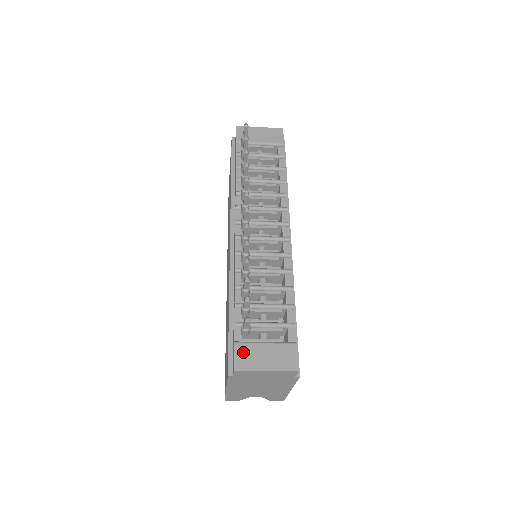
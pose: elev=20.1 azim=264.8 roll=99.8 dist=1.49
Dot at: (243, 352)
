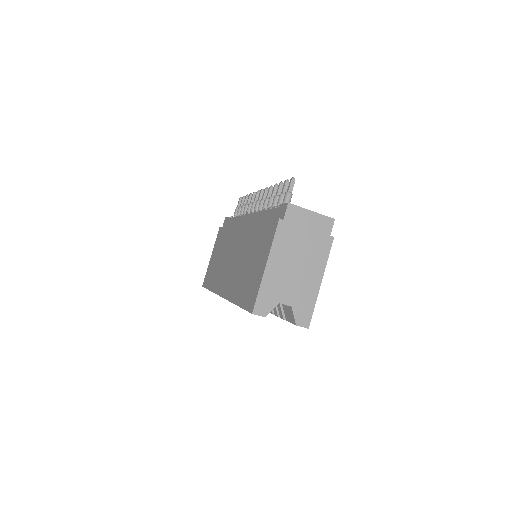
Dot at: occluded
